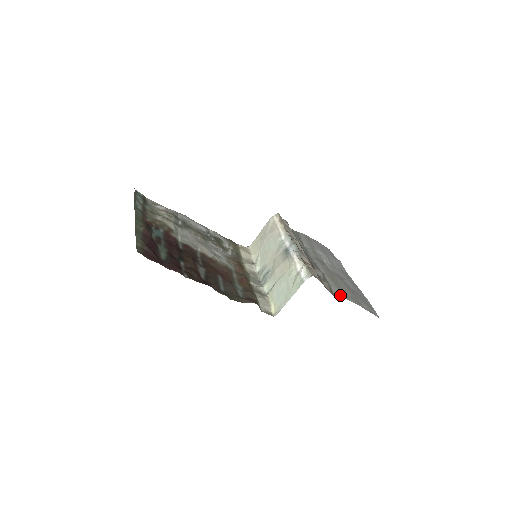
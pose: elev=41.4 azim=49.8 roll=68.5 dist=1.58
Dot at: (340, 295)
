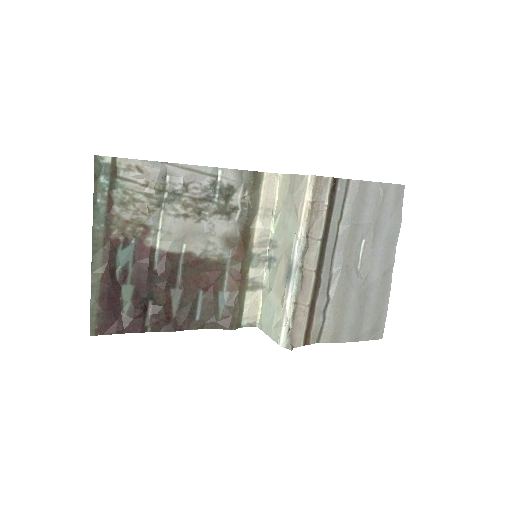
Dot at: (329, 340)
